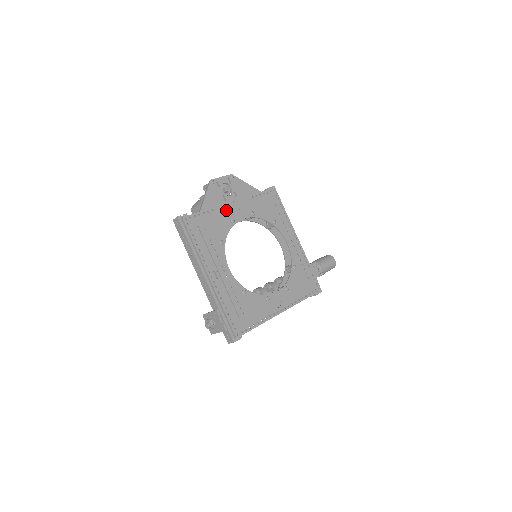
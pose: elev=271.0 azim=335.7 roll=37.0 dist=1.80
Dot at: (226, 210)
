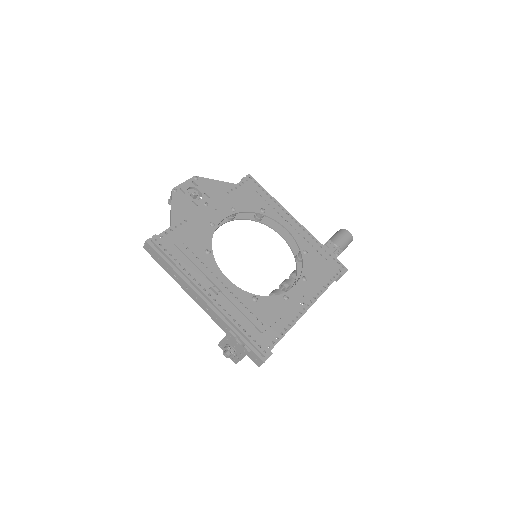
Dot at: (201, 216)
